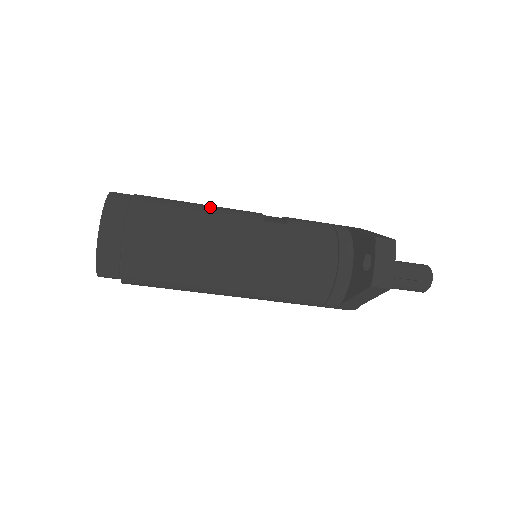
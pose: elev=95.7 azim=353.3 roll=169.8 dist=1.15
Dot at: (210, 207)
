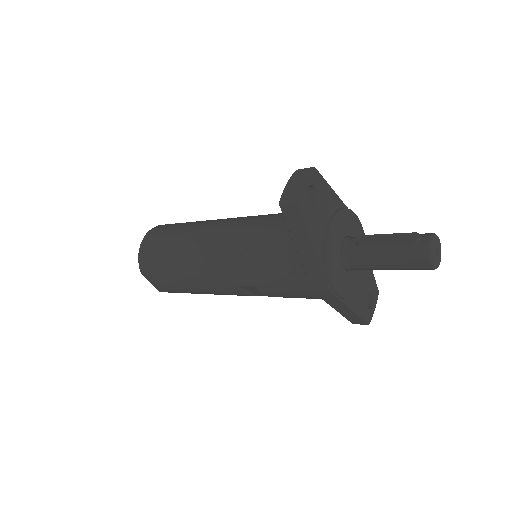
Dot at: occluded
